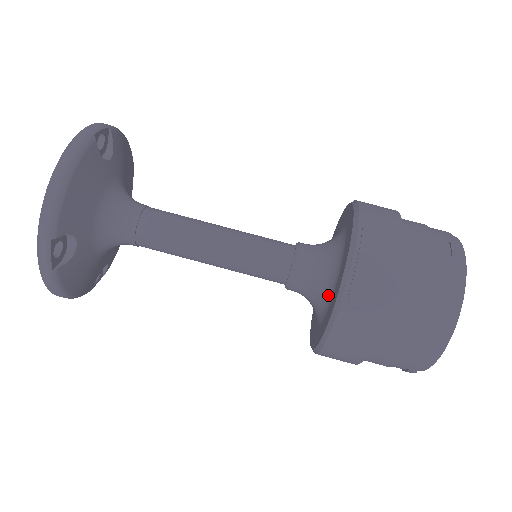
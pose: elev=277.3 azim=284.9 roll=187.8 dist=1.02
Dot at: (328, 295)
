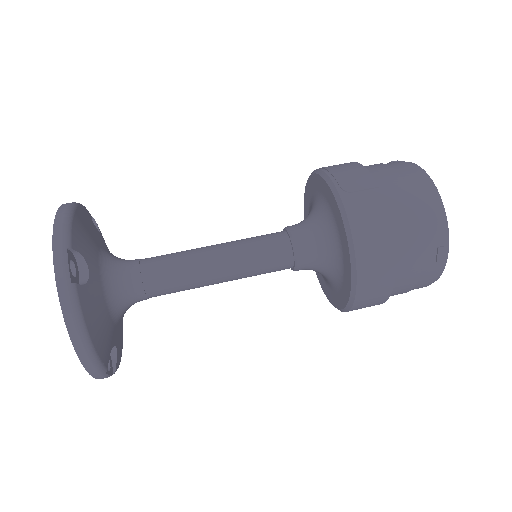
Dot at: (330, 223)
